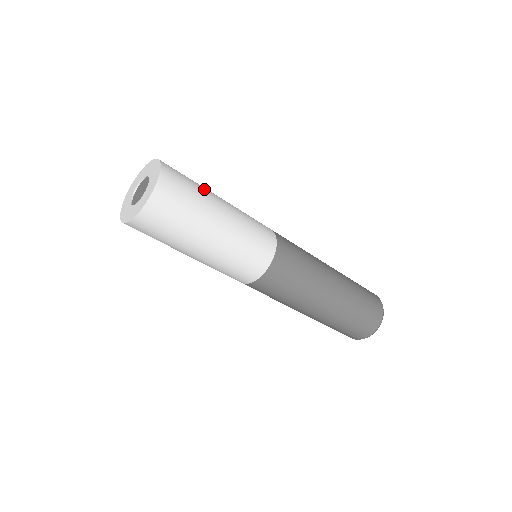
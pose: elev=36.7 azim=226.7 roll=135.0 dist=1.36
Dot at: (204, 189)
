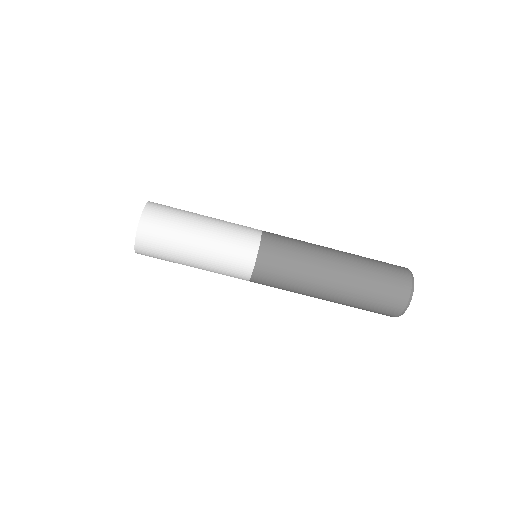
Dot at: (185, 217)
